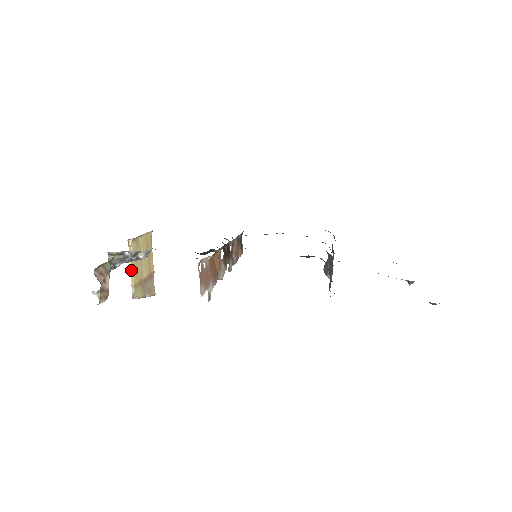
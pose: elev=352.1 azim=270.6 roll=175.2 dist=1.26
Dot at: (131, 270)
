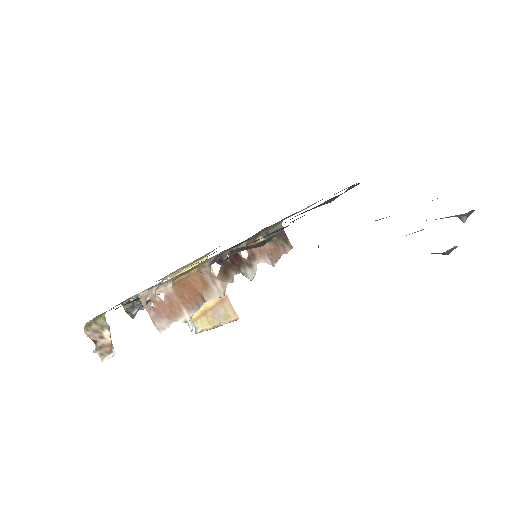
Dot at: occluded
